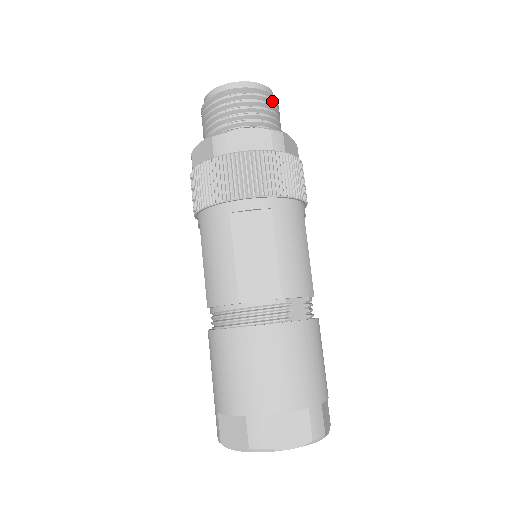
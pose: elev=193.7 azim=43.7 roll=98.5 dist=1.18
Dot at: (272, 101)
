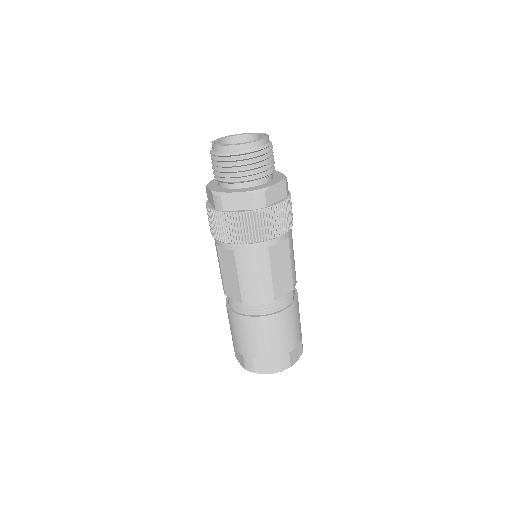
Dot at: occluded
